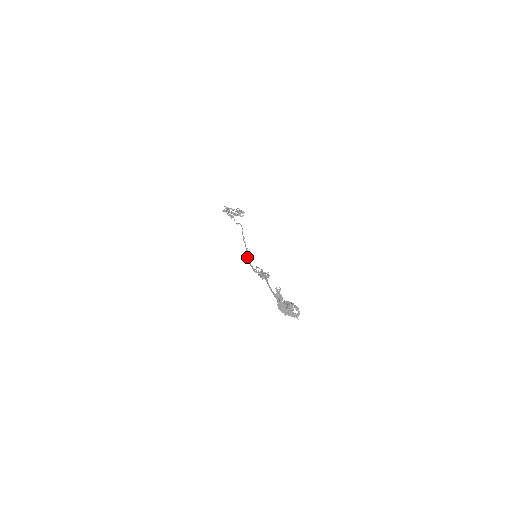
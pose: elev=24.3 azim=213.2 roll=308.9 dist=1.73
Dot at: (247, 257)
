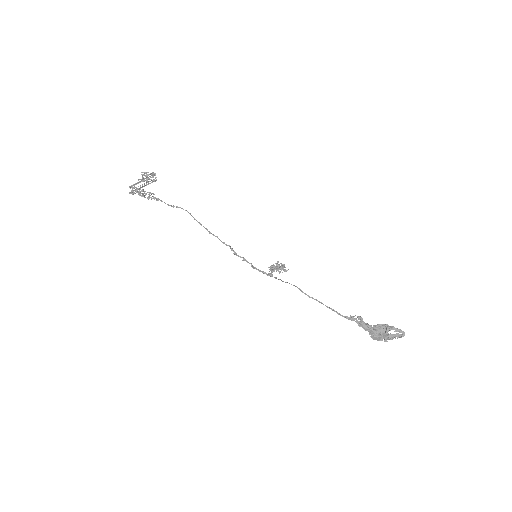
Dot at: occluded
